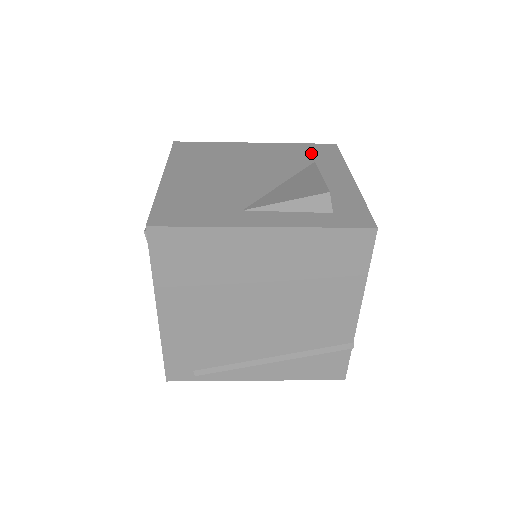
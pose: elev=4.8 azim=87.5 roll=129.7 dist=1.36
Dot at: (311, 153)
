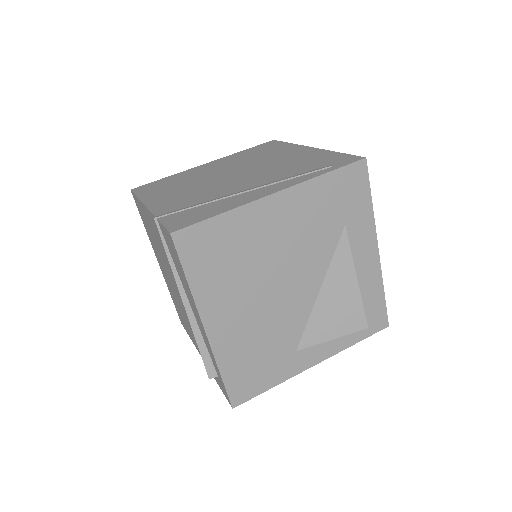
Dot at: (341, 202)
